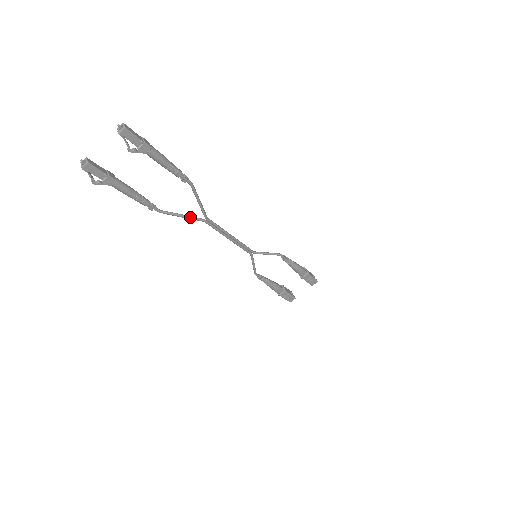
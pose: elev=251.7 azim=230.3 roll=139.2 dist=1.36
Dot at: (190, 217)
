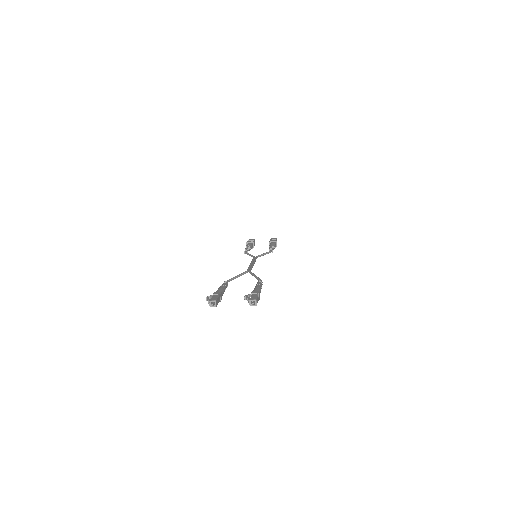
Dot at: occluded
